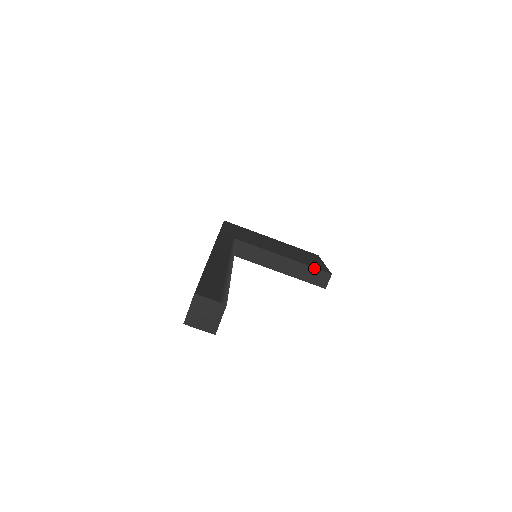
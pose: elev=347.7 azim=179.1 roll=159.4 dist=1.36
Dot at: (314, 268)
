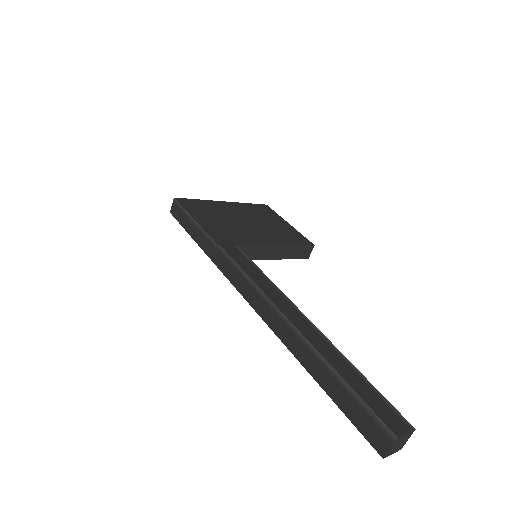
Dot at: (301, 246)
